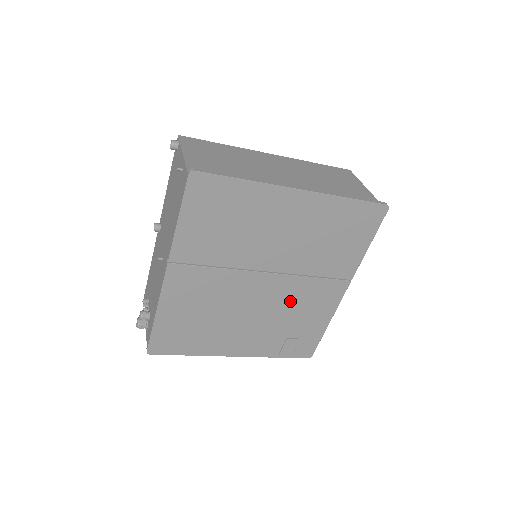
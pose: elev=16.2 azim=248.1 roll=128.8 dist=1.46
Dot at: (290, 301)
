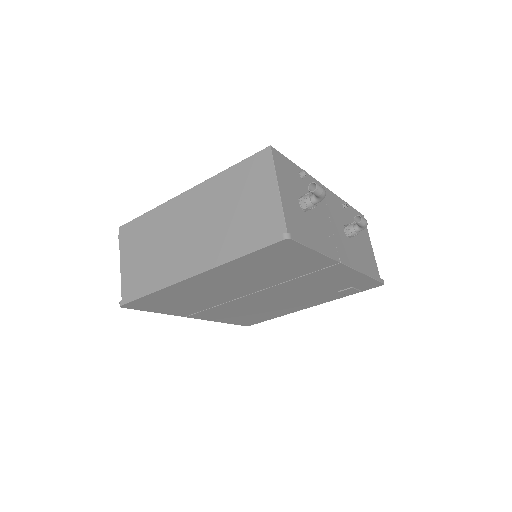
Dot at: (303, 287)
